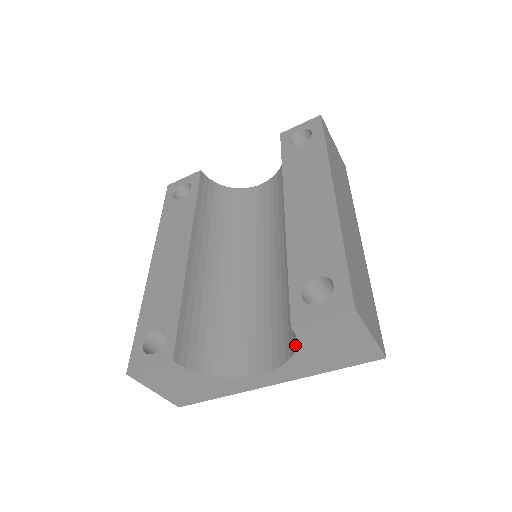
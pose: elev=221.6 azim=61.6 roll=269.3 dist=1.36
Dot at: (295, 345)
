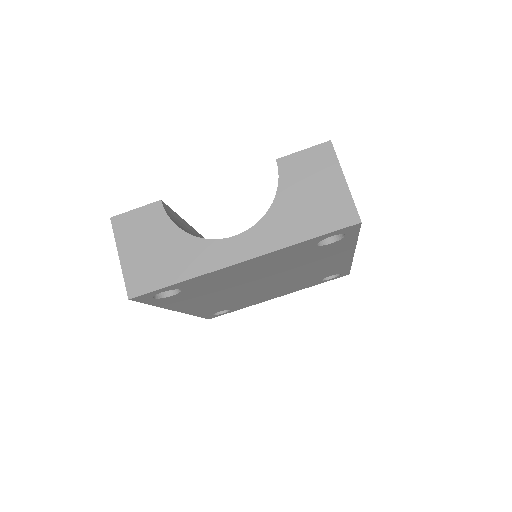
Dot at: (275, 197)
